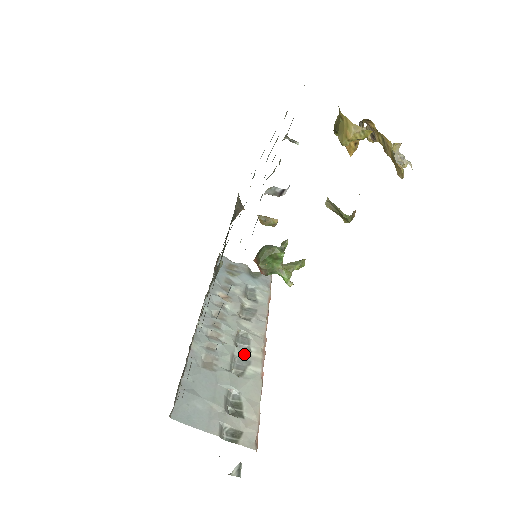
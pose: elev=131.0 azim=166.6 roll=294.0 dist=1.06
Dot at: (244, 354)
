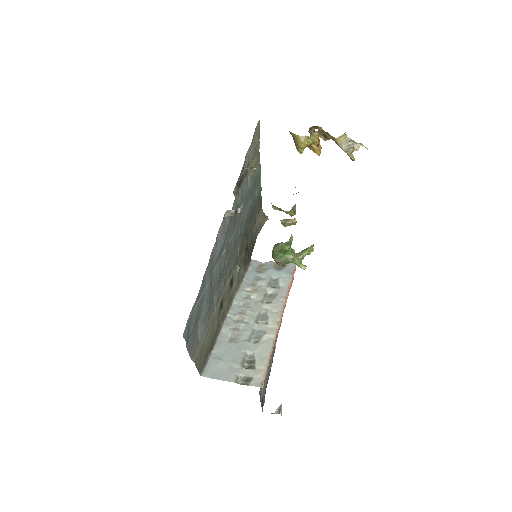
Dot at: (262, 327)
